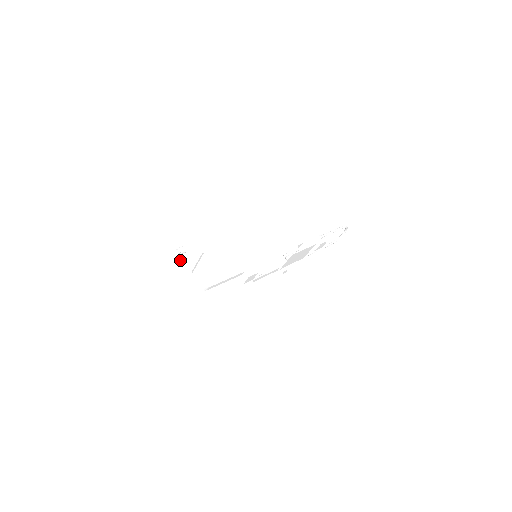
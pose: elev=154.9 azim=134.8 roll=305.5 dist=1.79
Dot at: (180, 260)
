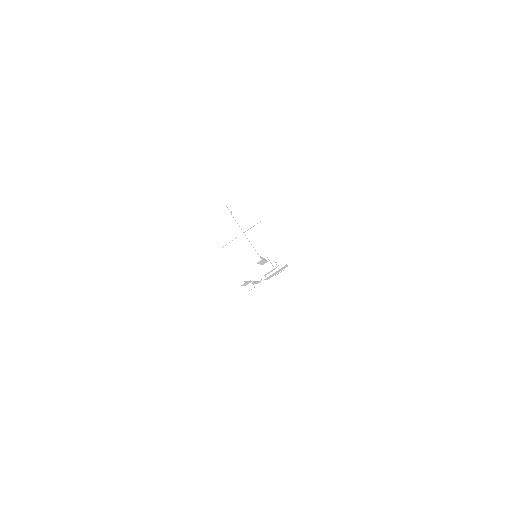
Dot at: (235, 220)
